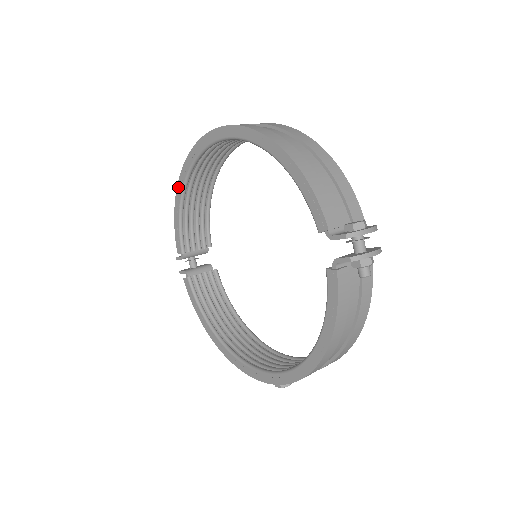
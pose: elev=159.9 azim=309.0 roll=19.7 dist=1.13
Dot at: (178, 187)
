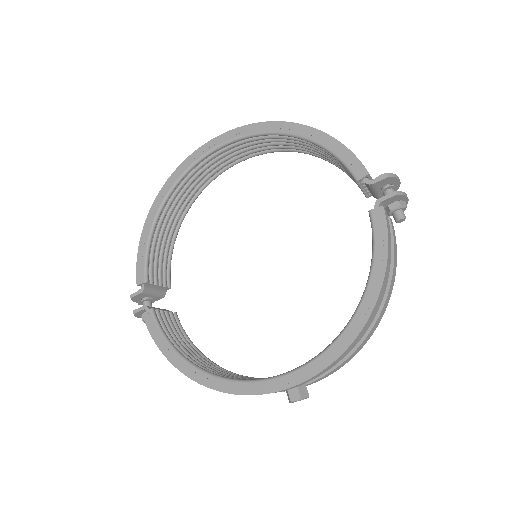
Dot at: (153, 207)
